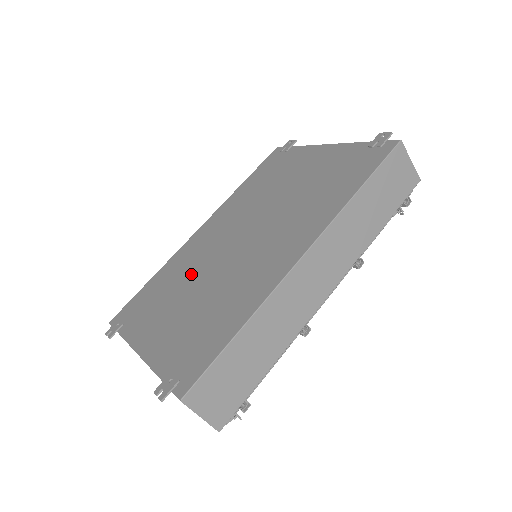
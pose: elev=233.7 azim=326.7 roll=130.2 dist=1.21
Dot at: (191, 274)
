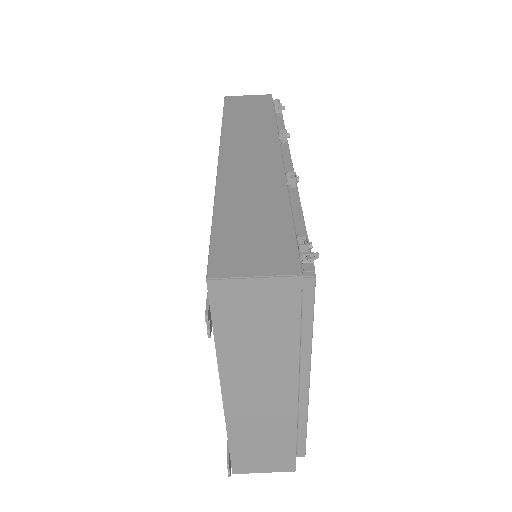
Dot at: occluded
